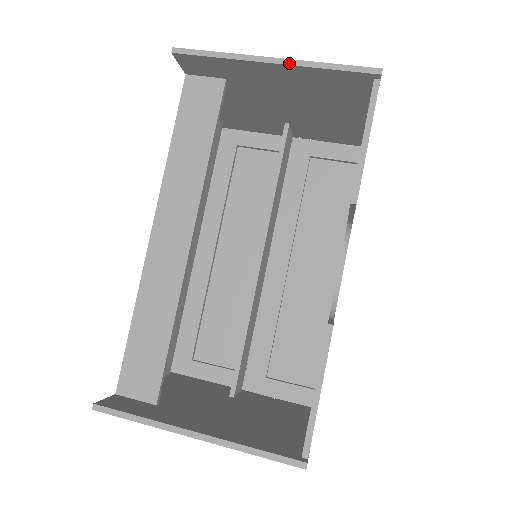
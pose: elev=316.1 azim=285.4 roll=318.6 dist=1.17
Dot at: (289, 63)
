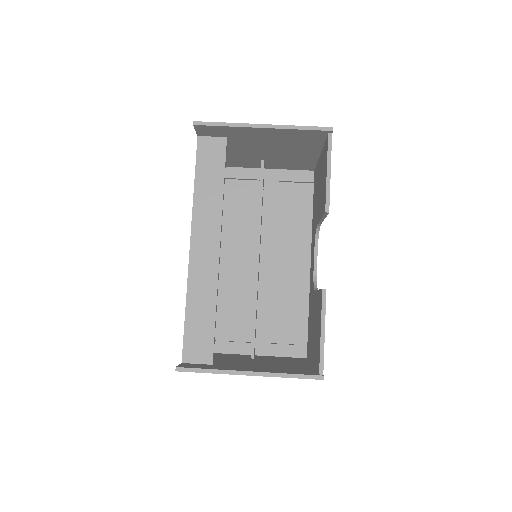
Dot at: (274, 127)
